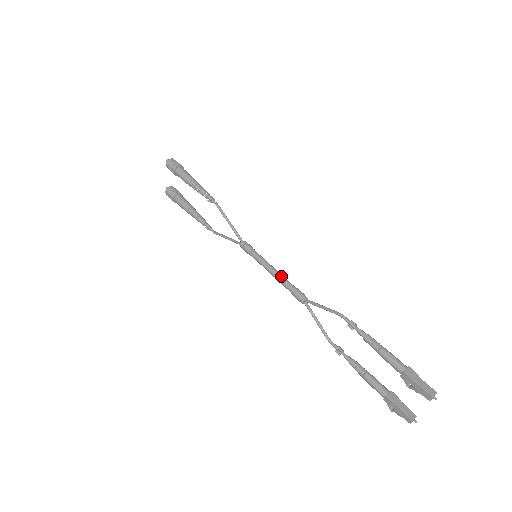
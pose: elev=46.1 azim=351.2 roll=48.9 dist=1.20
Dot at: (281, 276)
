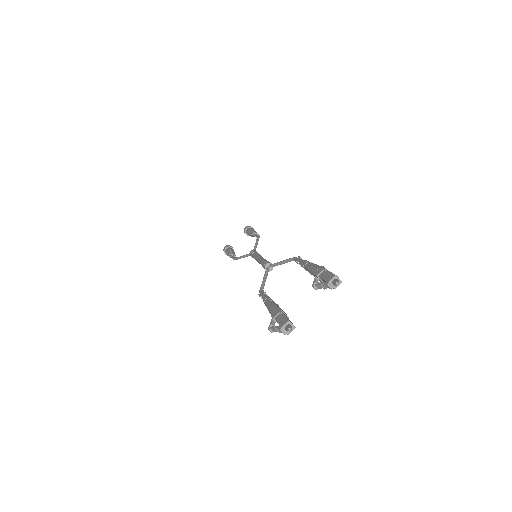
Dot at: occluded
